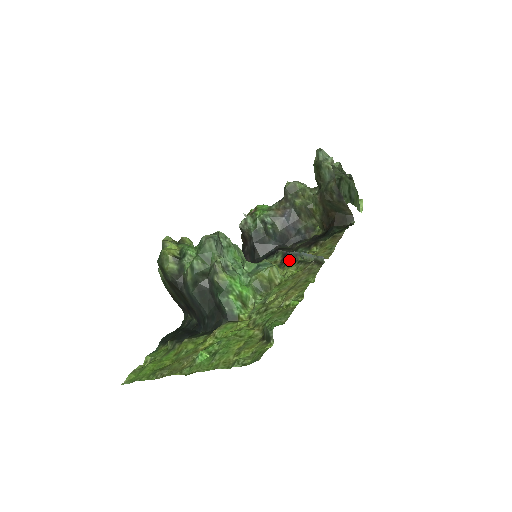
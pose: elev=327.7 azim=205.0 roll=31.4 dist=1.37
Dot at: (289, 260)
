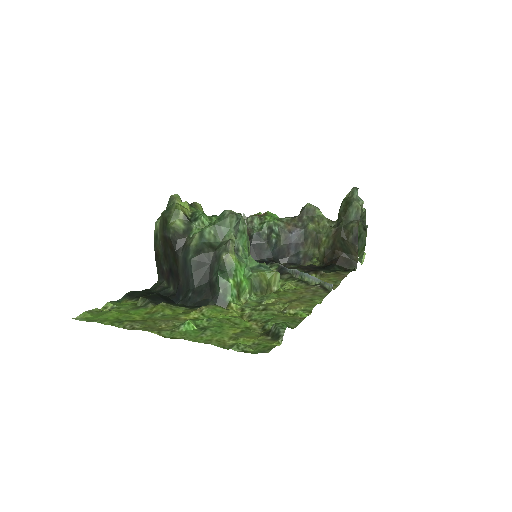
Dot at: (286, 275)
